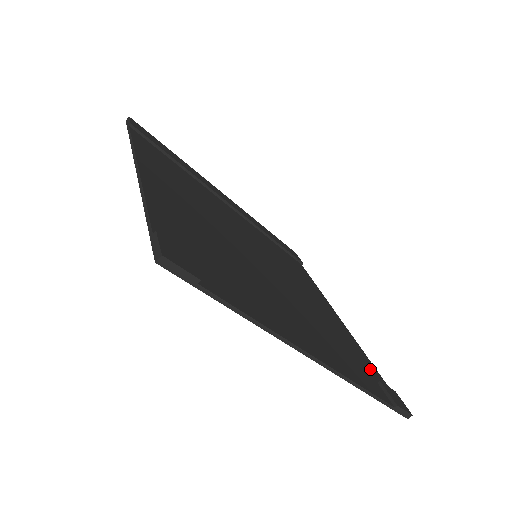
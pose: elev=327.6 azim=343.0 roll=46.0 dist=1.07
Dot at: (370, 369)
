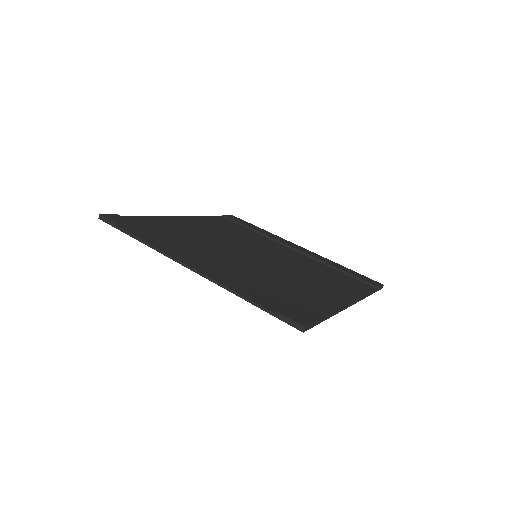
Dot at: (305, 309)
